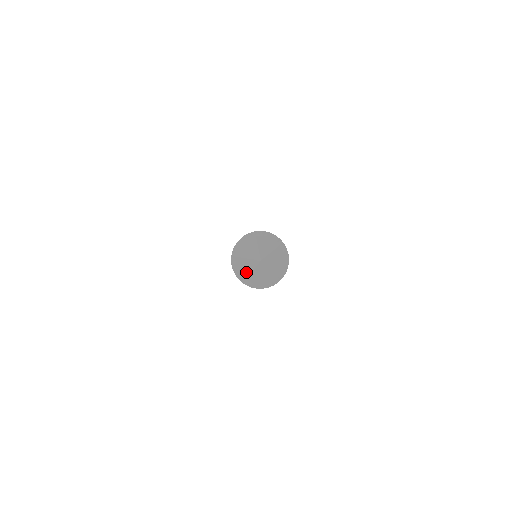
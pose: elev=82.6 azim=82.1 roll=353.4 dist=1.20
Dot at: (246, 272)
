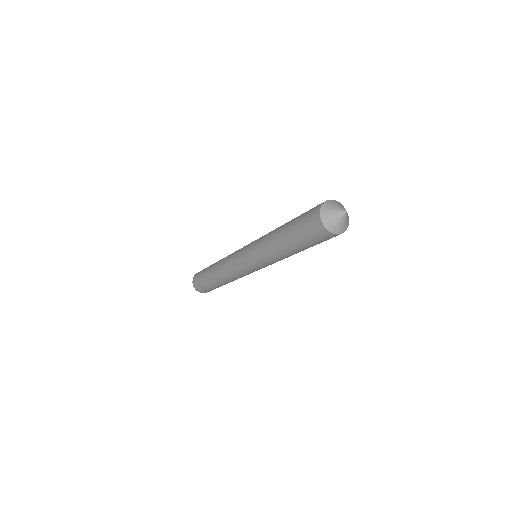
Dot at: (330, 213)
